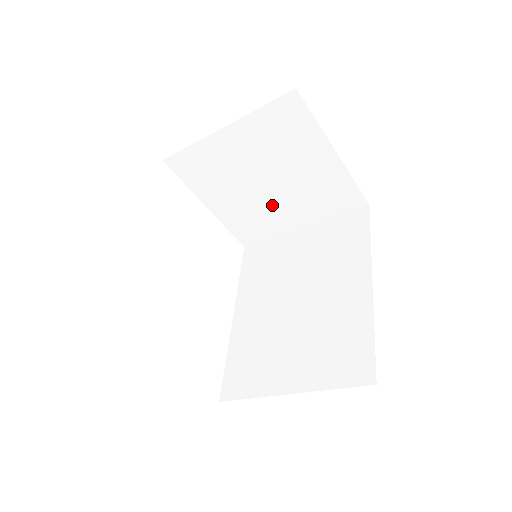
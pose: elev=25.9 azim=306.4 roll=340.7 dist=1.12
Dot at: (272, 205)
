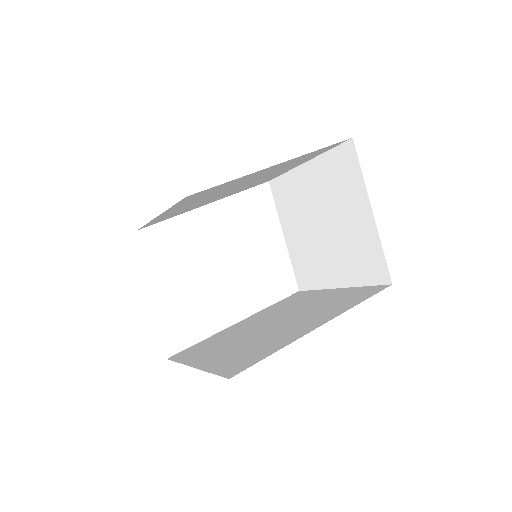
Dot at: (323, 252)
